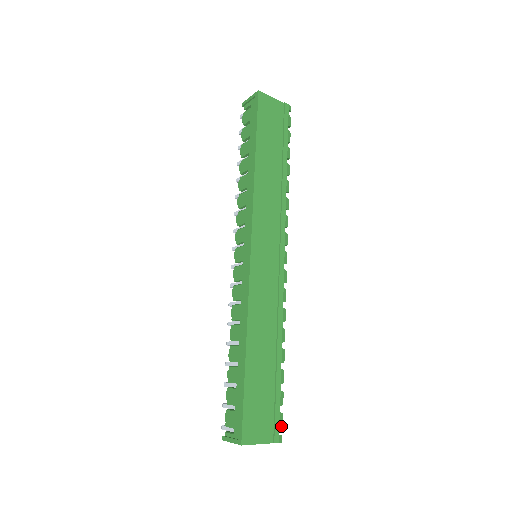
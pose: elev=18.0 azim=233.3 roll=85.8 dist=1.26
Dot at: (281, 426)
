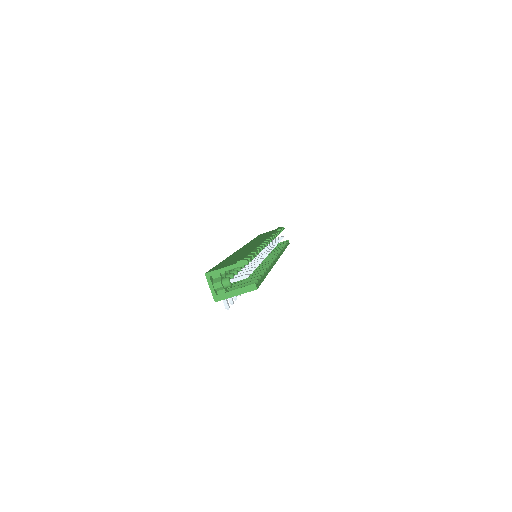
Dot at: (247, 258)
